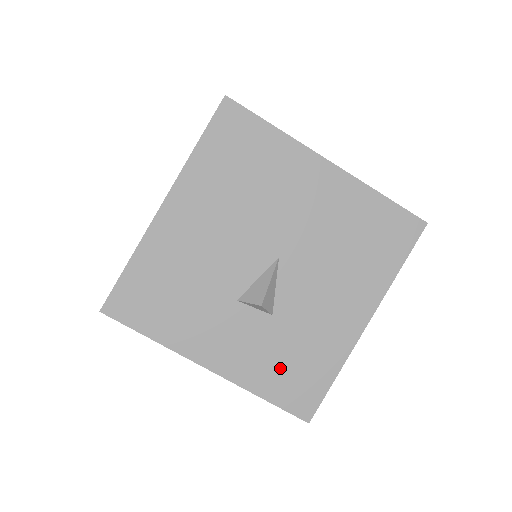
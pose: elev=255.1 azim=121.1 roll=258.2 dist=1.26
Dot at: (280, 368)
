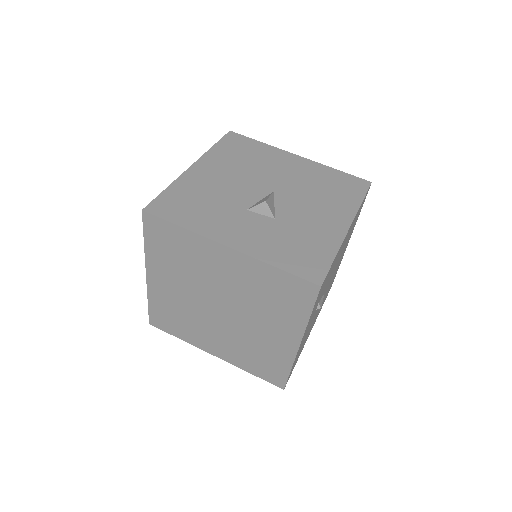
Dot at: (287, 249)
